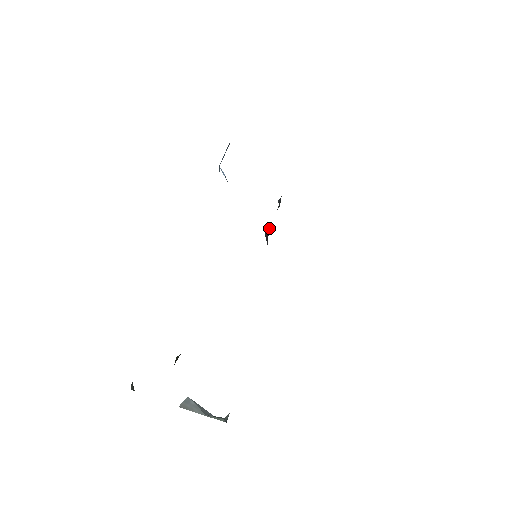
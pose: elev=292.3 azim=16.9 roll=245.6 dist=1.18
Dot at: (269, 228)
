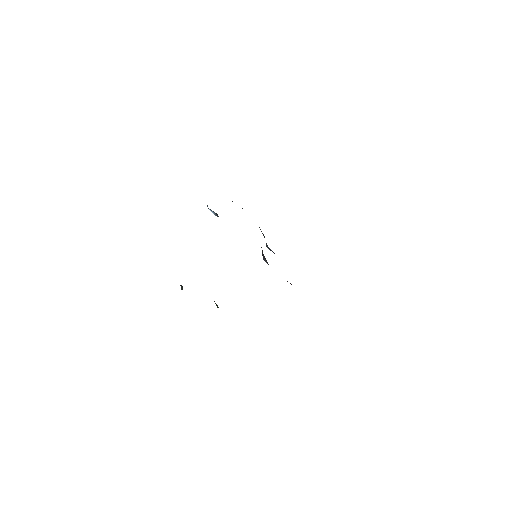
Dot at: occluded
